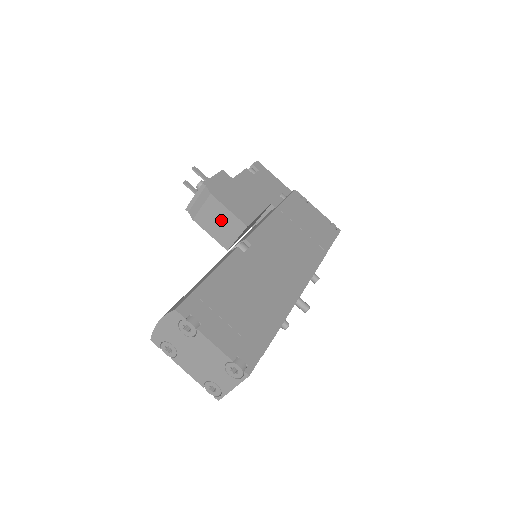
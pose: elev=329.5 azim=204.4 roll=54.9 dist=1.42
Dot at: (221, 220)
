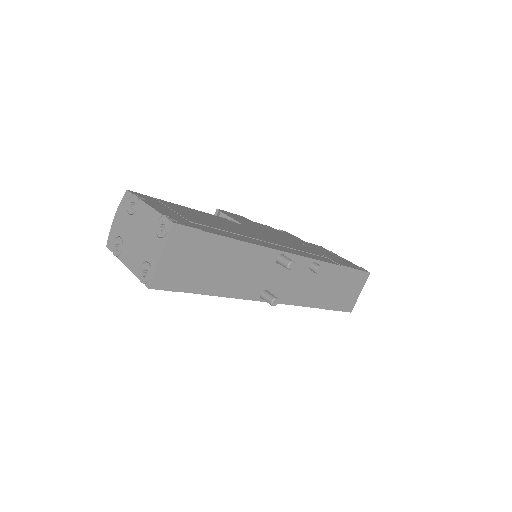
Dot at: occluded
